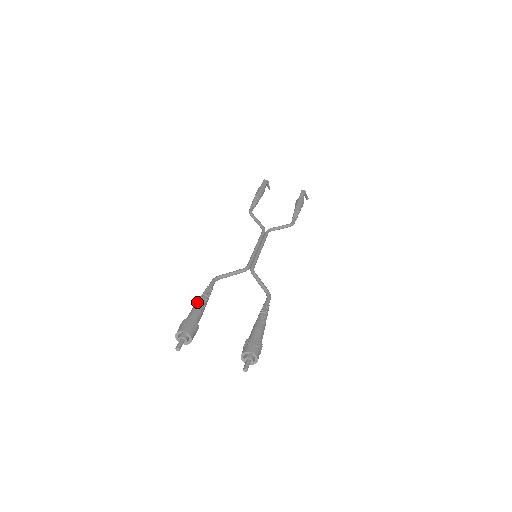
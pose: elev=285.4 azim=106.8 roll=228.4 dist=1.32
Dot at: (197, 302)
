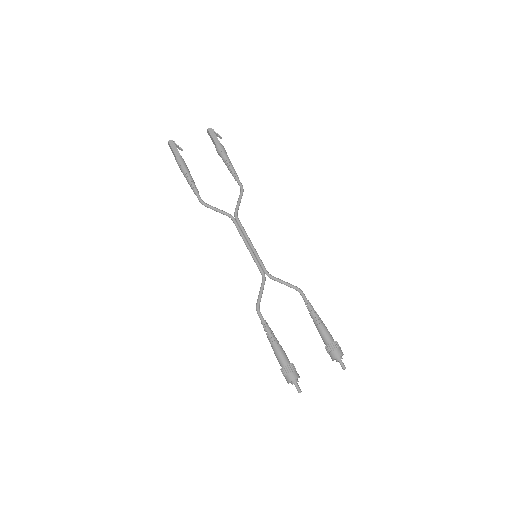
Dot at: (273, 345)
